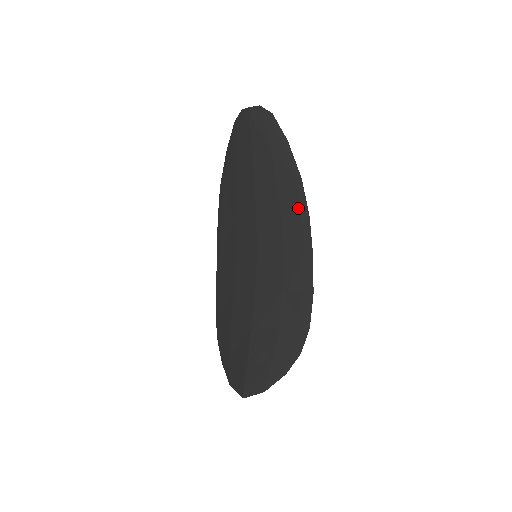
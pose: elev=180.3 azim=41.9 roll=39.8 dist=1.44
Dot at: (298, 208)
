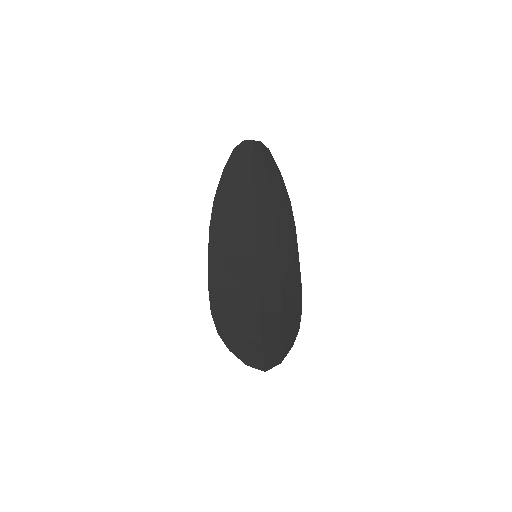
Dot at: (288, 221)
